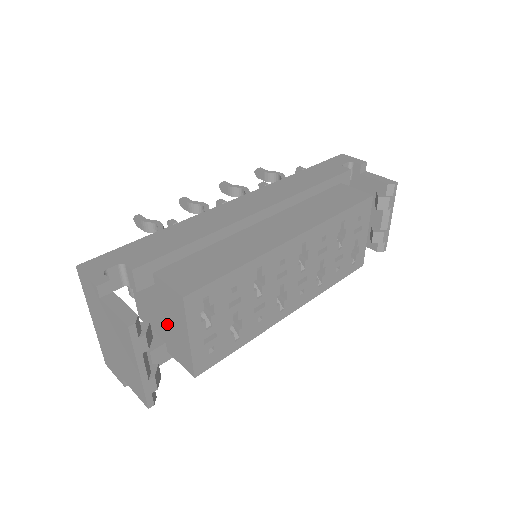
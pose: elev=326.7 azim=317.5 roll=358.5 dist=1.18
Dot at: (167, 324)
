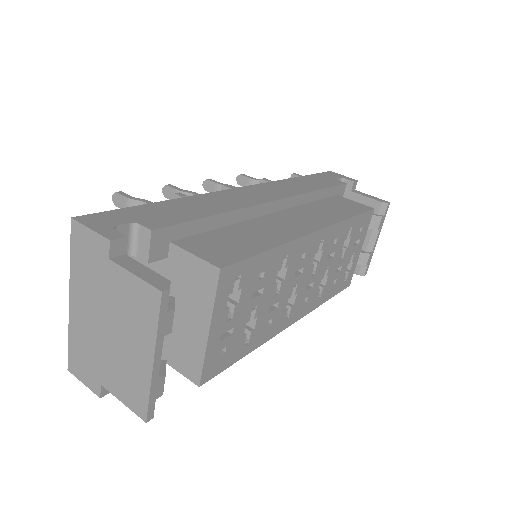
Dot at: occluded
